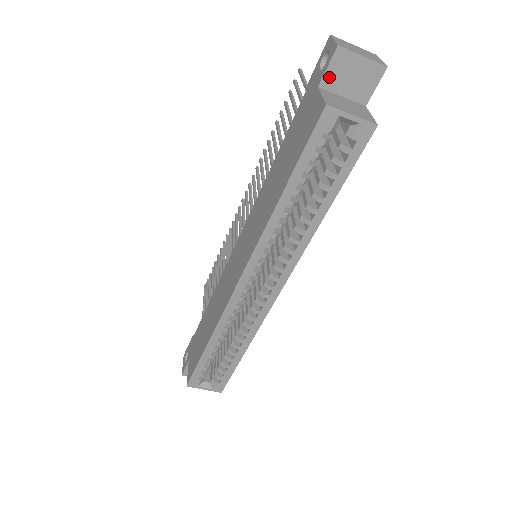
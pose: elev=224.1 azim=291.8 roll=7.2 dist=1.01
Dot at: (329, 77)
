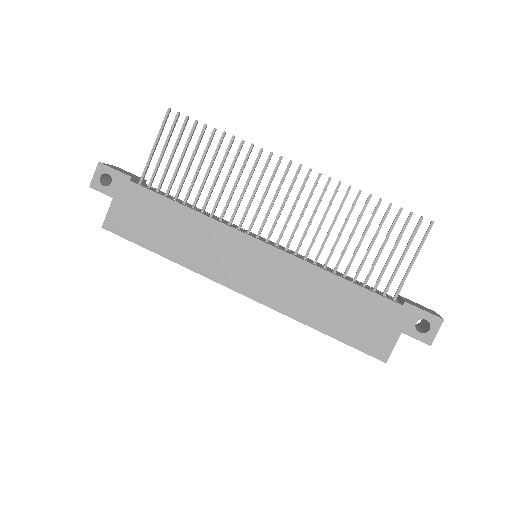
Dot at: (410, 335)
